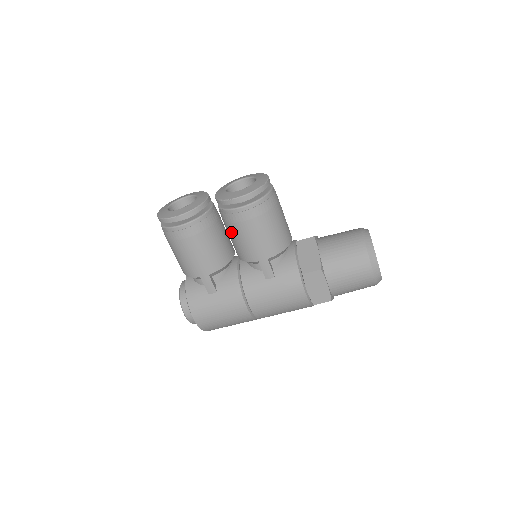
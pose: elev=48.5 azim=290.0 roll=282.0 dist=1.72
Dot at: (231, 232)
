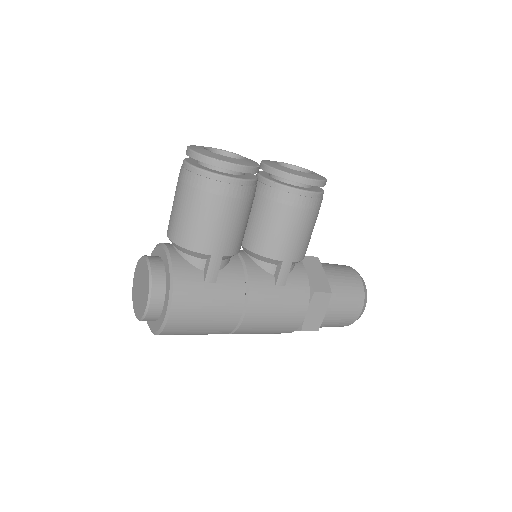
Dot at: (271, 215)
